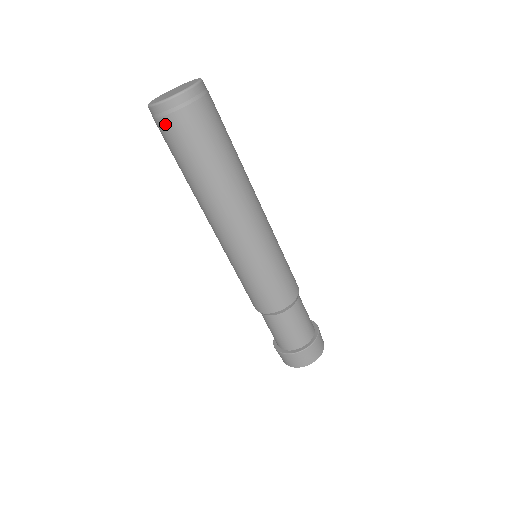
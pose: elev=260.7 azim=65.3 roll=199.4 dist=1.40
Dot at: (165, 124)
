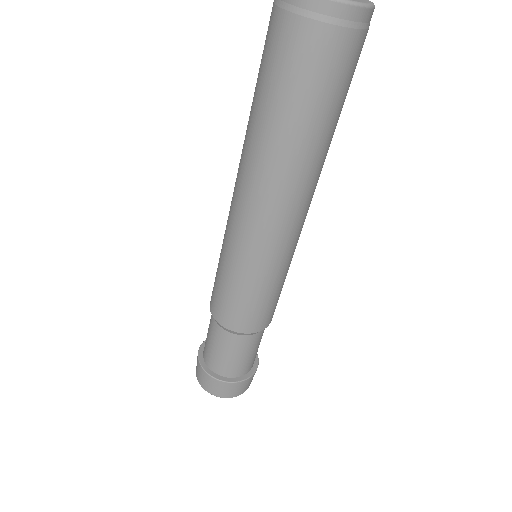
Dot at: (278, 21)
